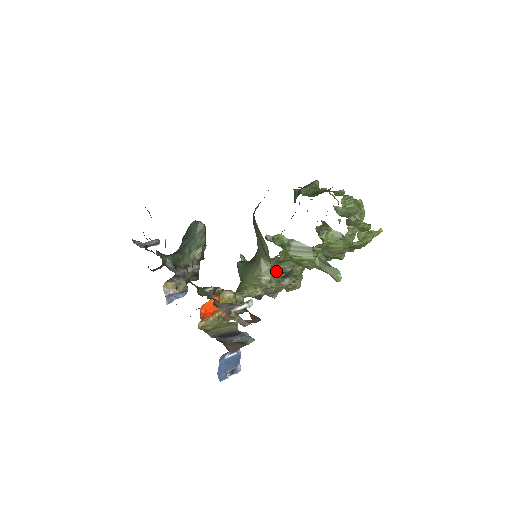
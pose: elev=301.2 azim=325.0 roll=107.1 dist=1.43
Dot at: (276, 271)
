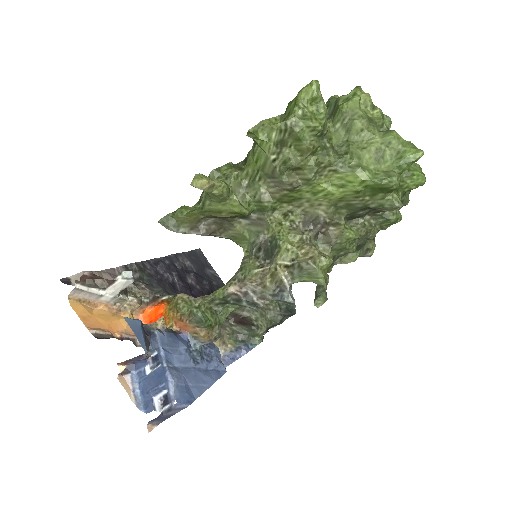
Dot at: (252, 254)
